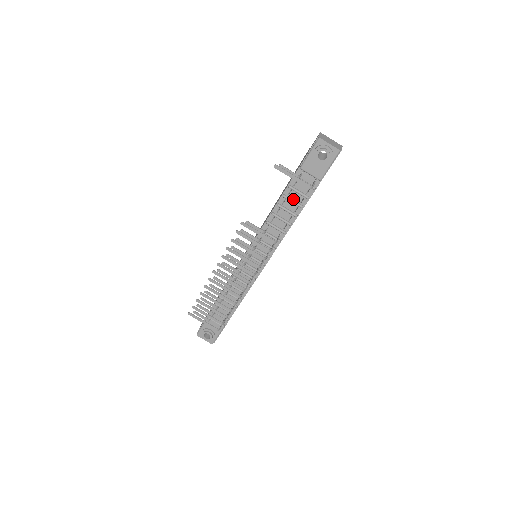
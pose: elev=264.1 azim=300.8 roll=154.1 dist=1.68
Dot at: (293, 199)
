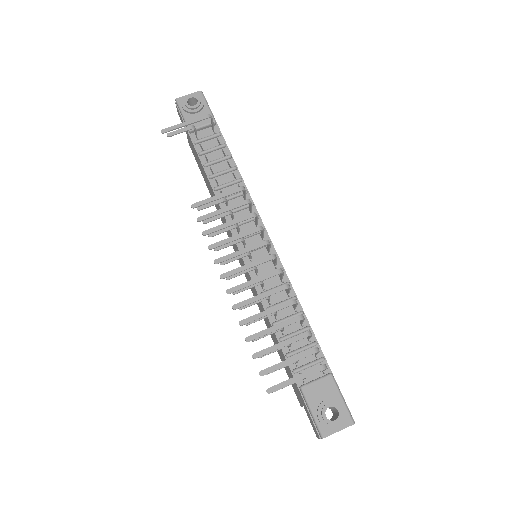
Dot at: (215, 160)
